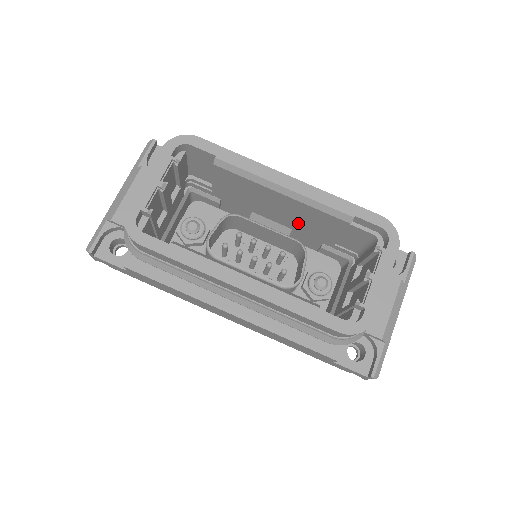
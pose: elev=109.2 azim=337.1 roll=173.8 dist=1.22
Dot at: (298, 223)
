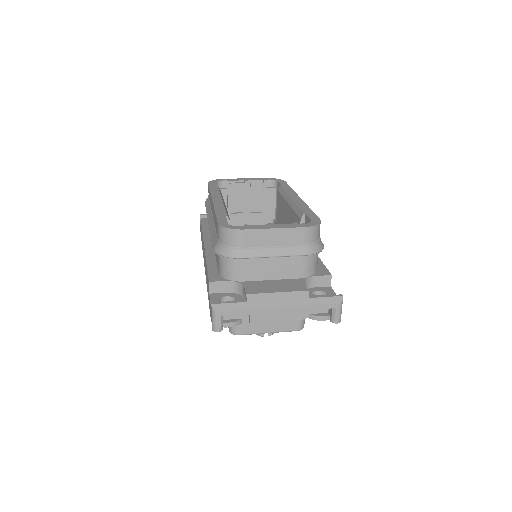
Dot at: occluded
